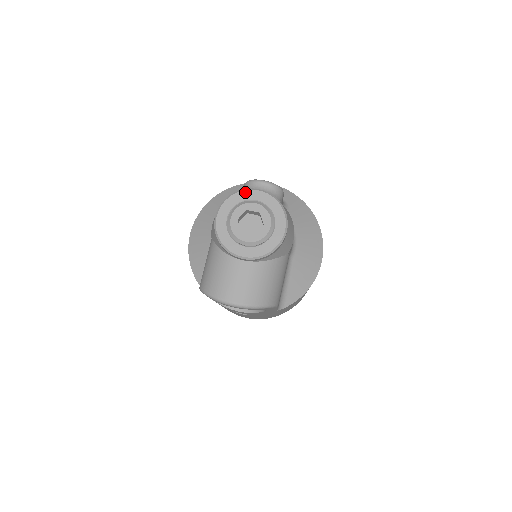
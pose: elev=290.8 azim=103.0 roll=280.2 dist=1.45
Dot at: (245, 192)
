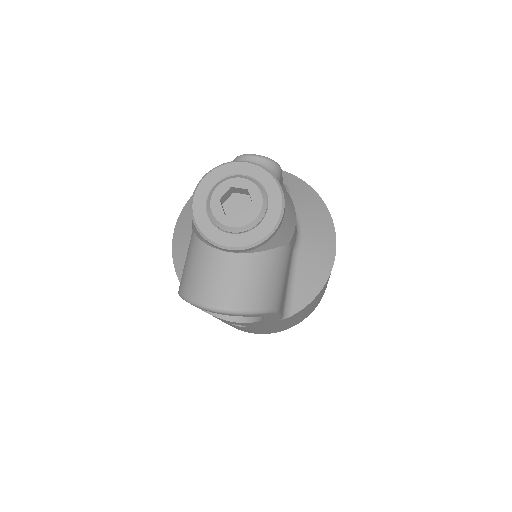
Dot at: (229, 165)
